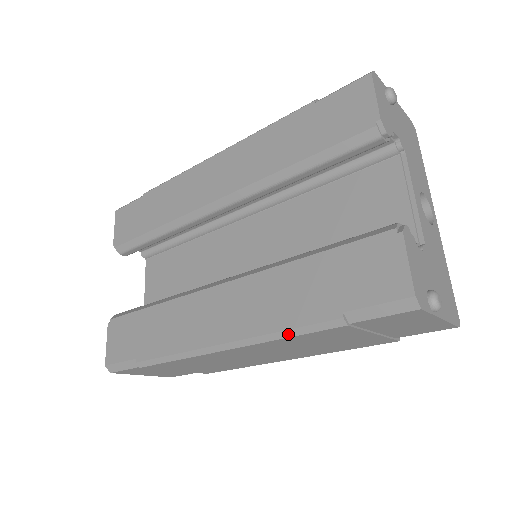
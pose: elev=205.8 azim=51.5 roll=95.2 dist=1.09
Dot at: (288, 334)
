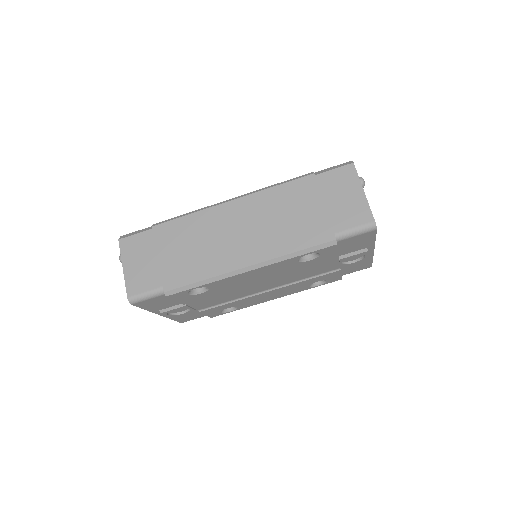
Dot at: (278, 184)
